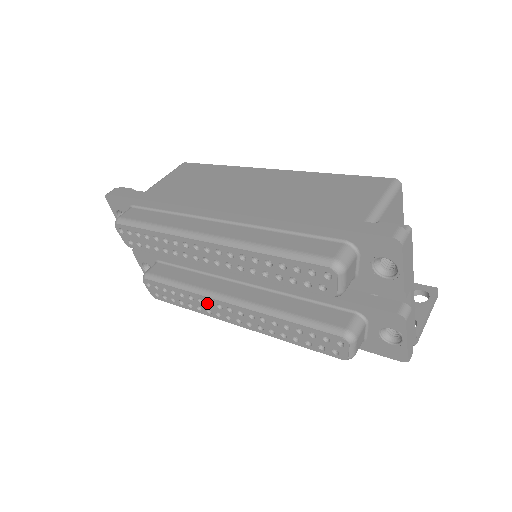
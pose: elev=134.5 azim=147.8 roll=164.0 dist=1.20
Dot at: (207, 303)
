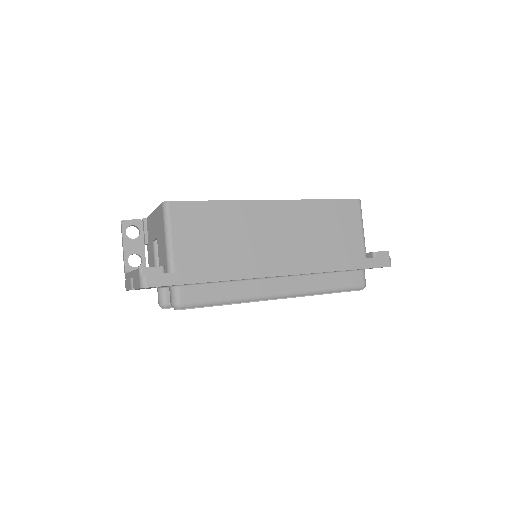
Dot at: occluded
